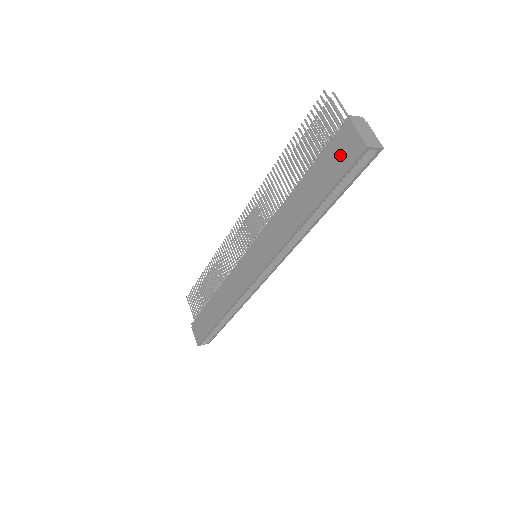
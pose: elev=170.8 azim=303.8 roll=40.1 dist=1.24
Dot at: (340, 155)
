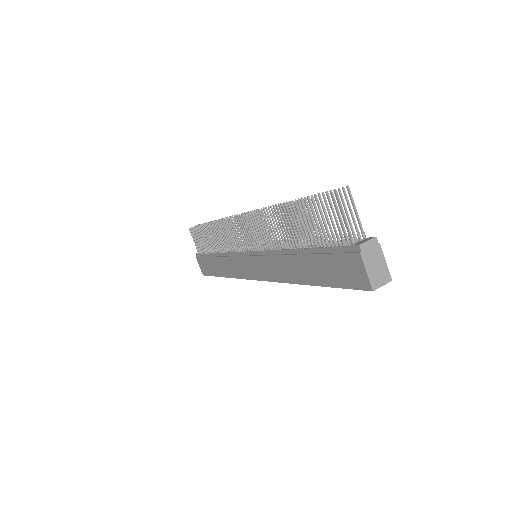
Dot at: (344, 271)
